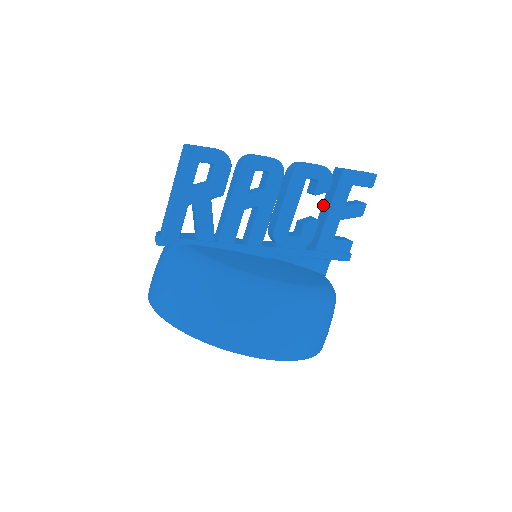
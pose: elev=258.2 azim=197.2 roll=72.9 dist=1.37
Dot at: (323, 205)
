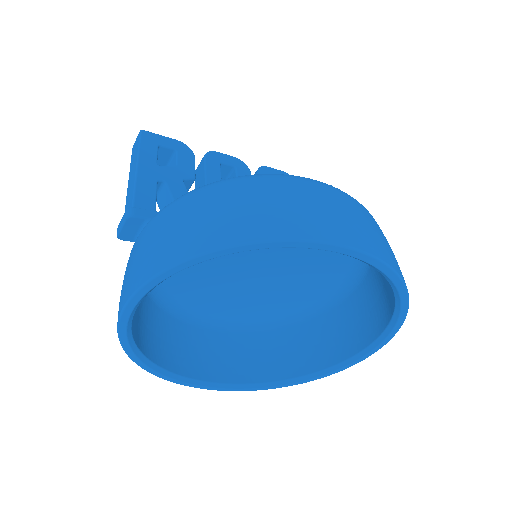
Dot at: occluded
